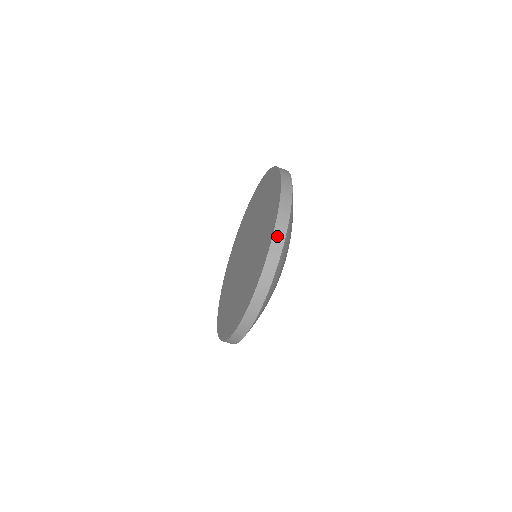
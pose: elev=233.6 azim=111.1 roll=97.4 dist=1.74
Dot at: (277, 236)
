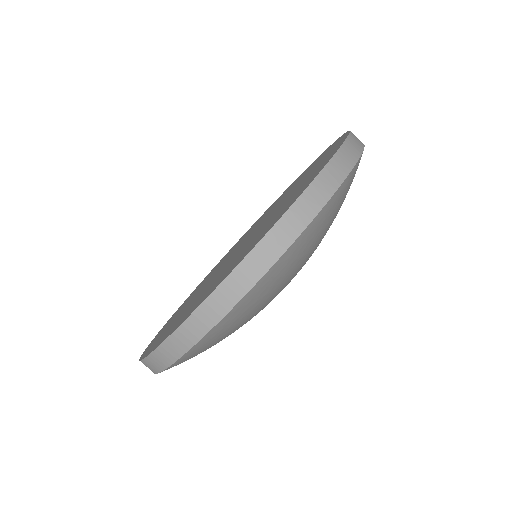
Dot at: (331, 172)
